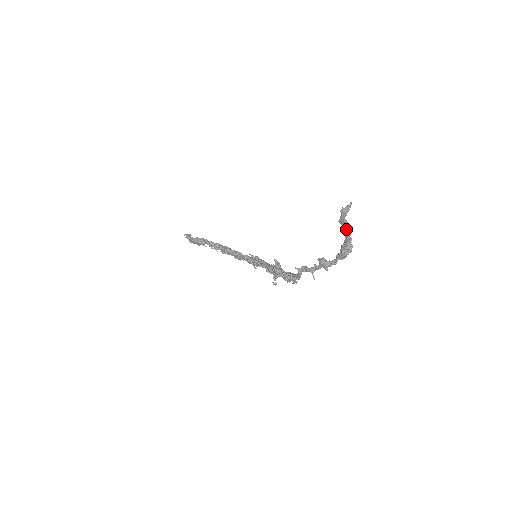
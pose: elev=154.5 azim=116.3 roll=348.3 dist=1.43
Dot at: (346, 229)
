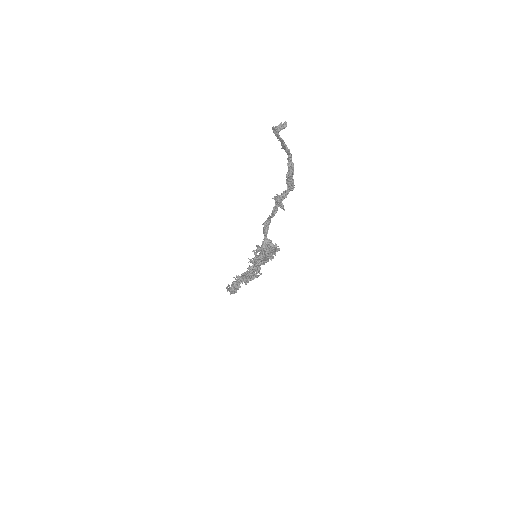
Dot at: (285, 149)
